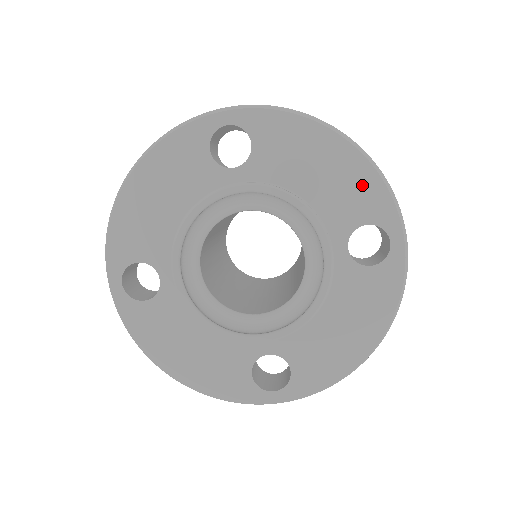
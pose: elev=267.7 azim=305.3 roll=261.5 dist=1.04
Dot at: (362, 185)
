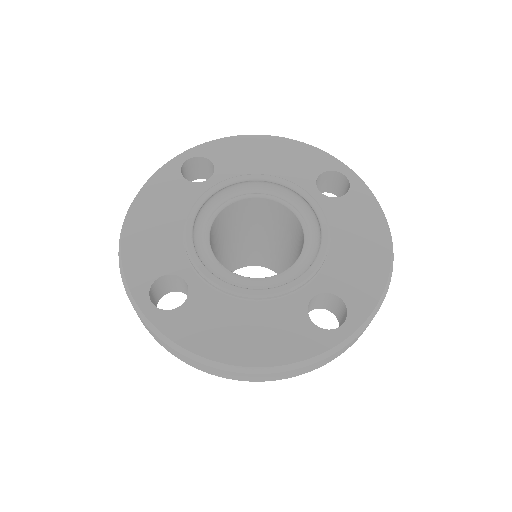
Dot at: (302, 154)
